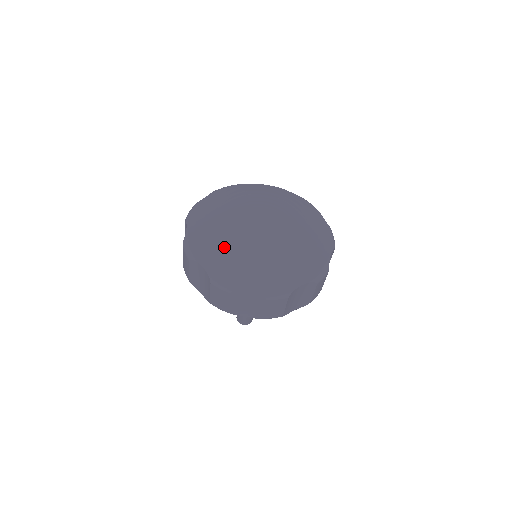
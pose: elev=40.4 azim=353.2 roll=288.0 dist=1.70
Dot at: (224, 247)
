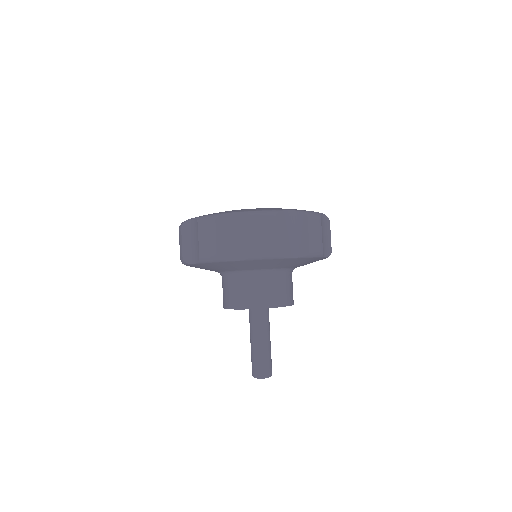
Dot at: occluded
